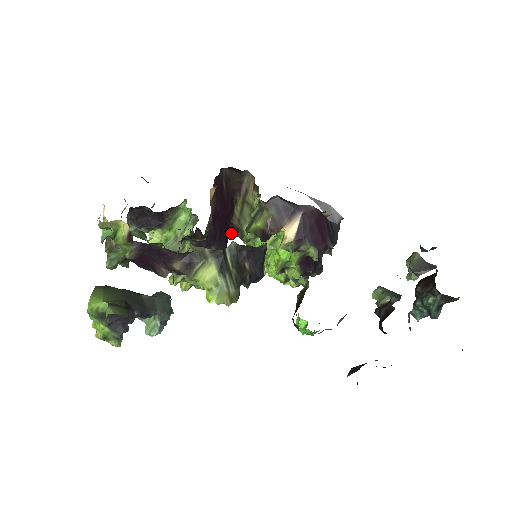
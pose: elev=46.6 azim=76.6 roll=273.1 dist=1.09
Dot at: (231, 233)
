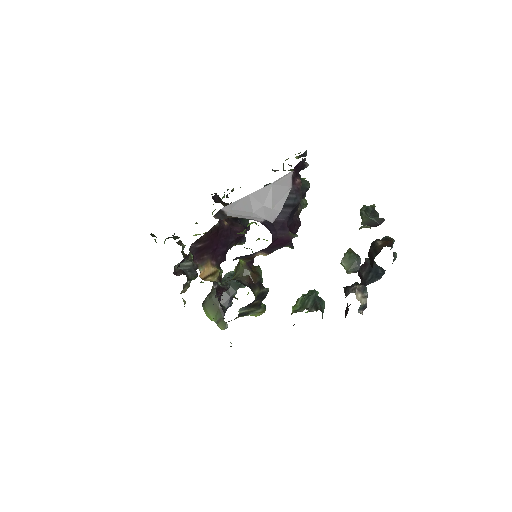
Dot at: occluded
